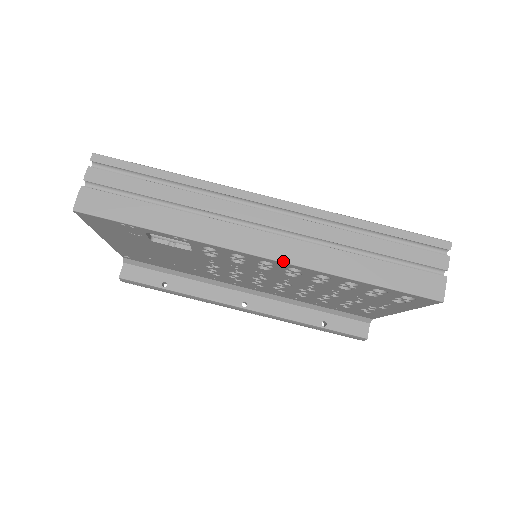
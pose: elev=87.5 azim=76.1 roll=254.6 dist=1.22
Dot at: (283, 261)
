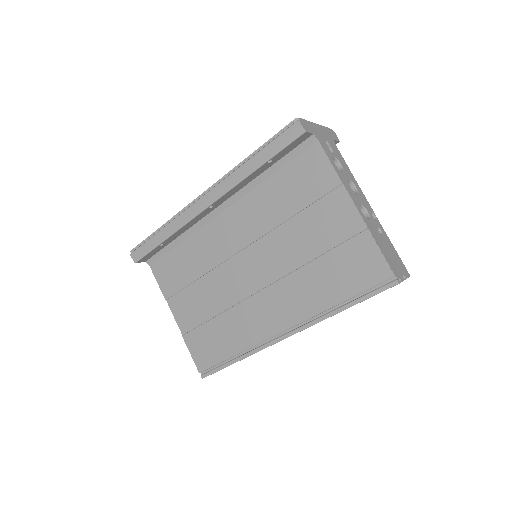
Dot at: occluded
